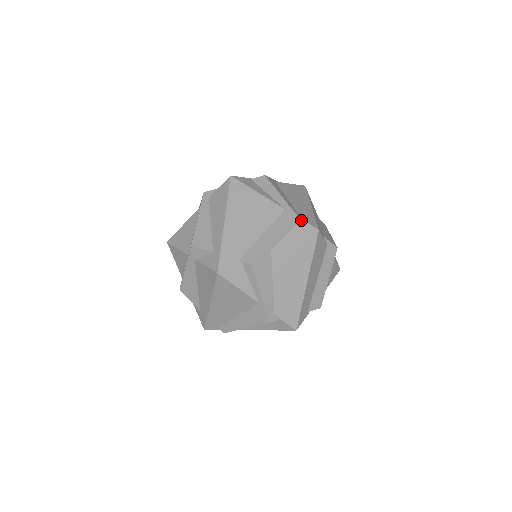
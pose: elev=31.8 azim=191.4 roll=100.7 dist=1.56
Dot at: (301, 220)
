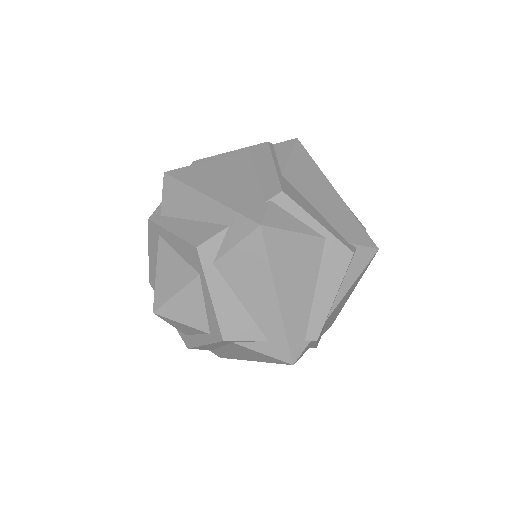
Dot at: (273, 145)
